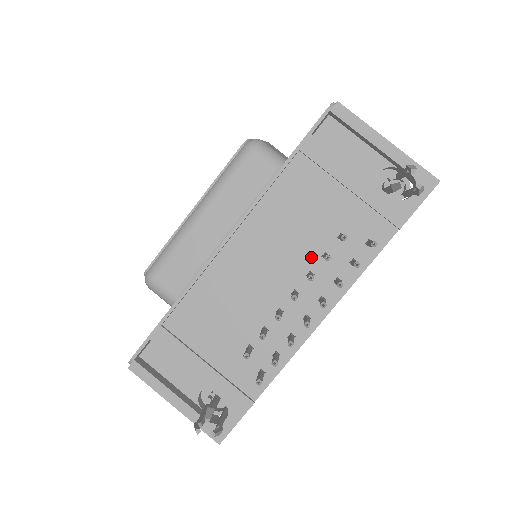
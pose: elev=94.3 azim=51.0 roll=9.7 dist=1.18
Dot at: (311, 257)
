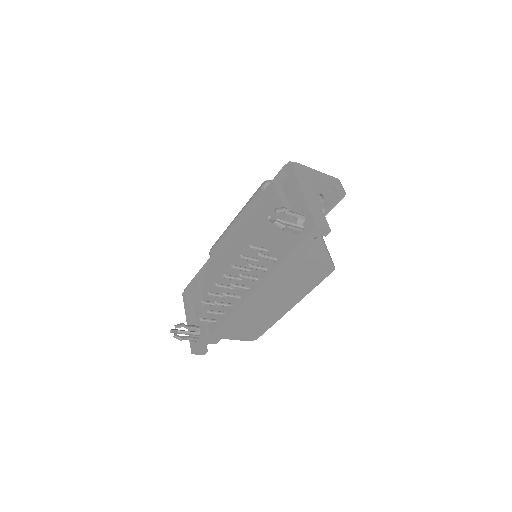
Dot at: occluded
